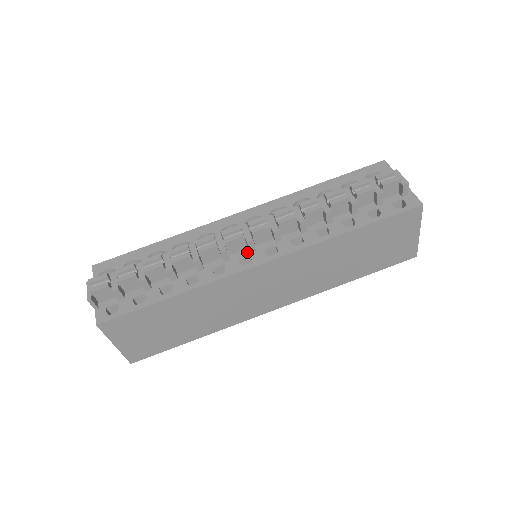
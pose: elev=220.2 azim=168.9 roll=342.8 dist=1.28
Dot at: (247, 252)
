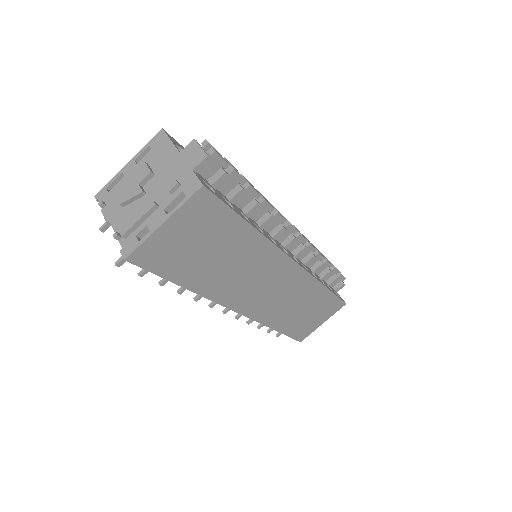
Dot at: (282, 245)
